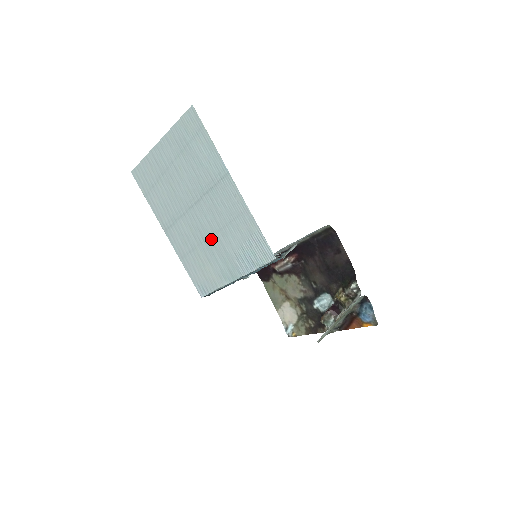
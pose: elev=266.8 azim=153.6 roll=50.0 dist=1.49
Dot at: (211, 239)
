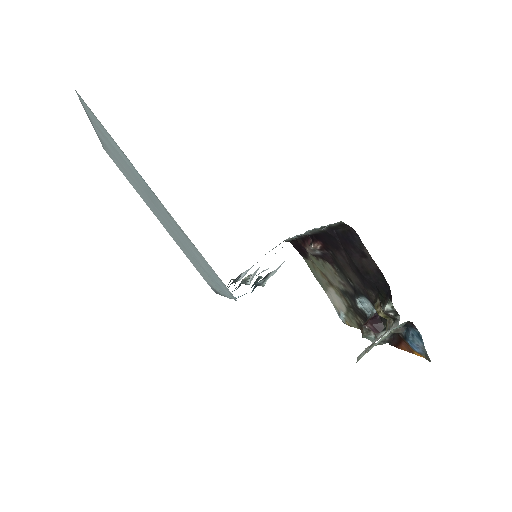
Dot at: (185, 246)
